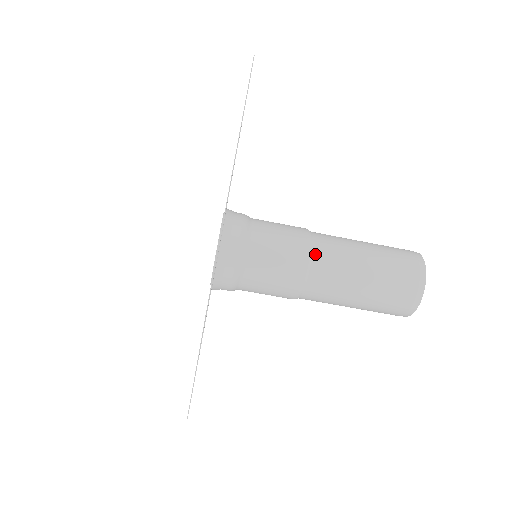
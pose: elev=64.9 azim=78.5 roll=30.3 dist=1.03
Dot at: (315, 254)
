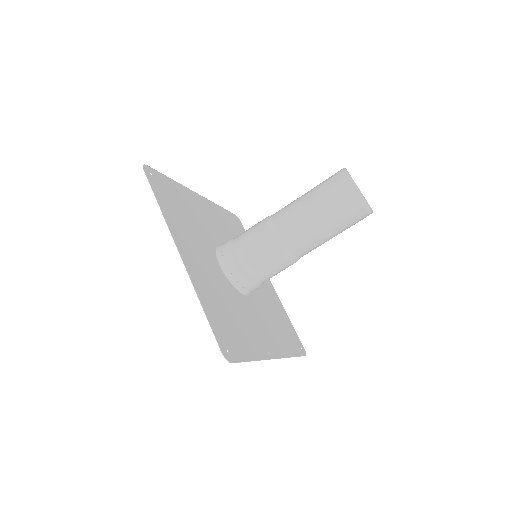
Dot at: (281, 236)
